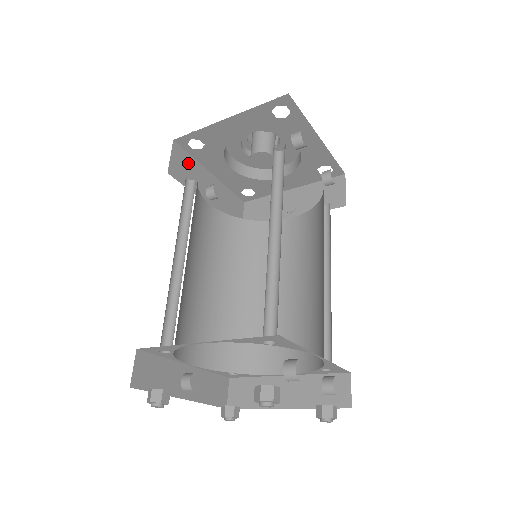
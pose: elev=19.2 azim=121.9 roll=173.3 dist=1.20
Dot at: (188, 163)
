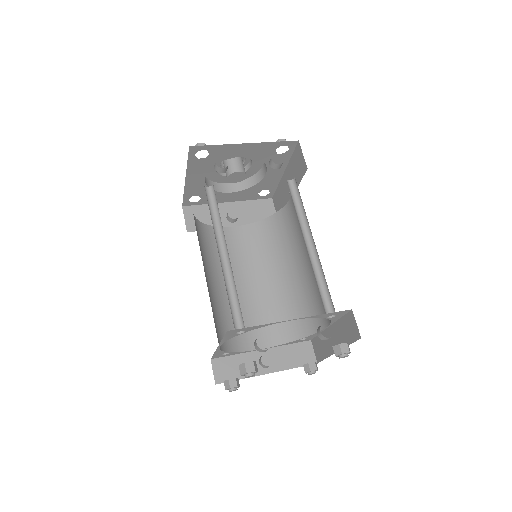
Dot at: (202, 212)
